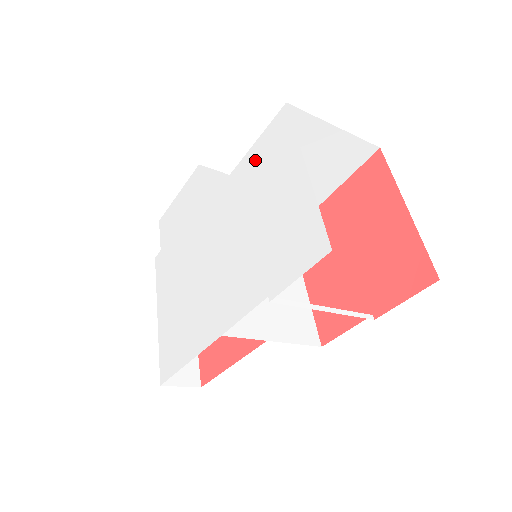
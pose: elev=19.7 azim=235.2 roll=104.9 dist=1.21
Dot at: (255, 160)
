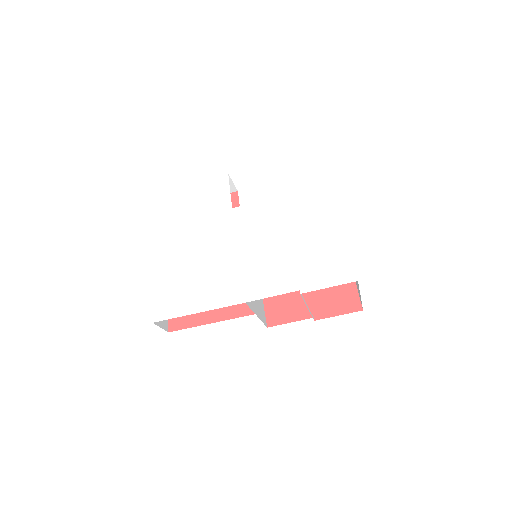
Dot at: (297, 202)
